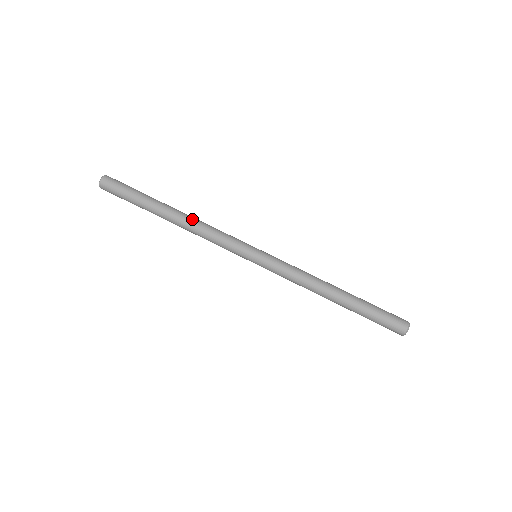
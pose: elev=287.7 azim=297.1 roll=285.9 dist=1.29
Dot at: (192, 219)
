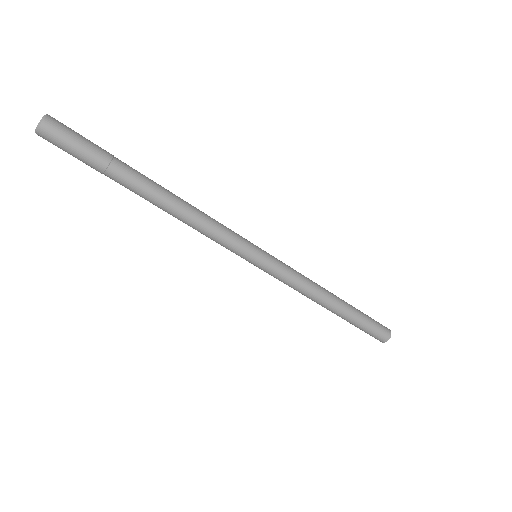
Dot at: (182, 208)
